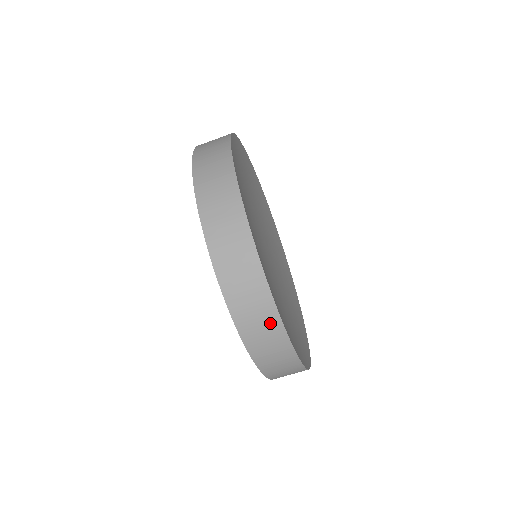
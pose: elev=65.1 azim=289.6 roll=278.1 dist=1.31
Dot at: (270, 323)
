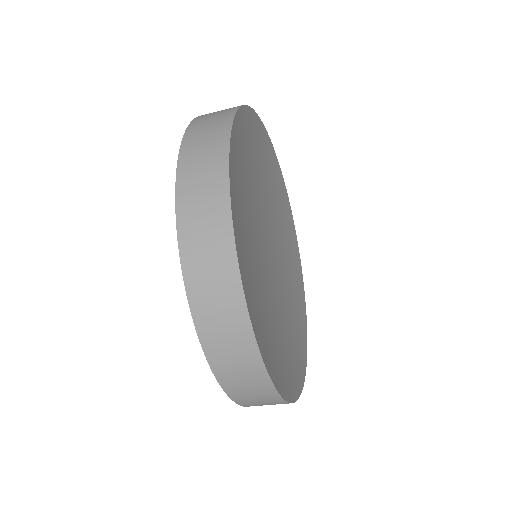
Dot at: occluded
